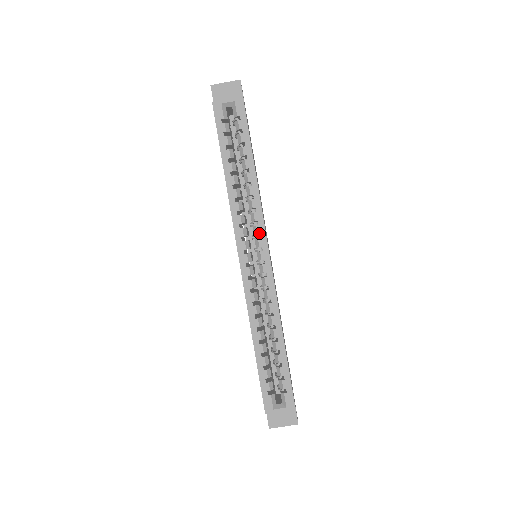
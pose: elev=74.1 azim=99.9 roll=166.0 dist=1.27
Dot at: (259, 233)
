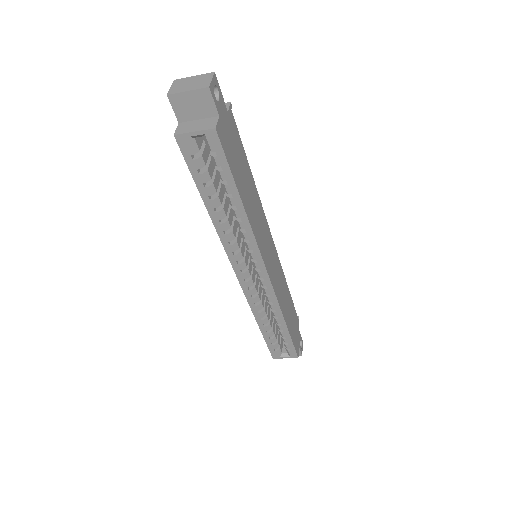
Dot at: (255, 259)
